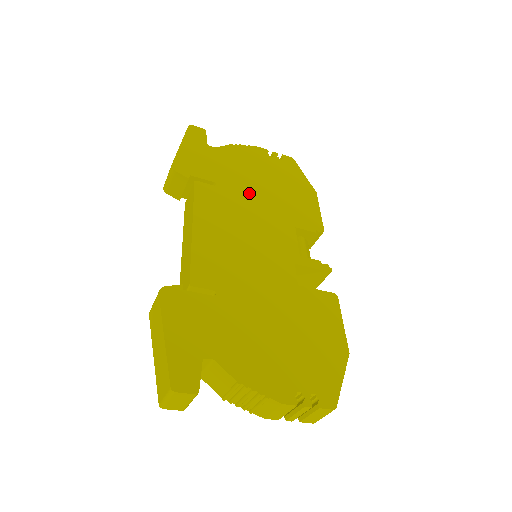
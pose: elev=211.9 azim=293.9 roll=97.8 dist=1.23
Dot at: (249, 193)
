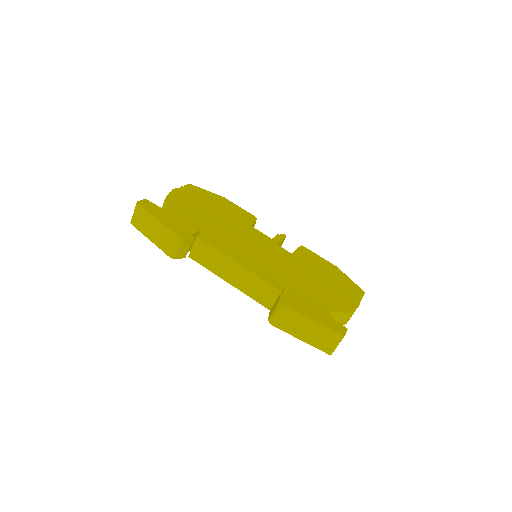
Dot at: (216, 223)
